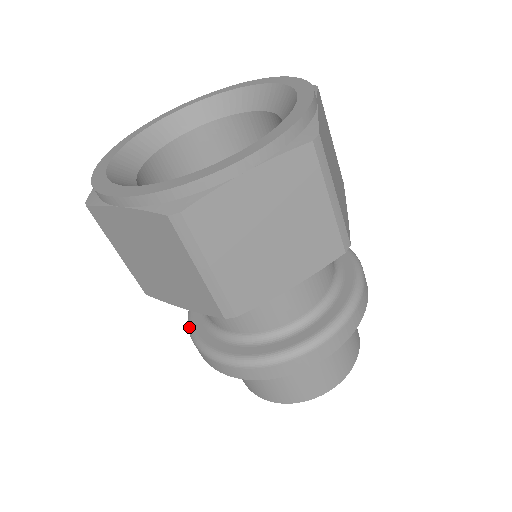
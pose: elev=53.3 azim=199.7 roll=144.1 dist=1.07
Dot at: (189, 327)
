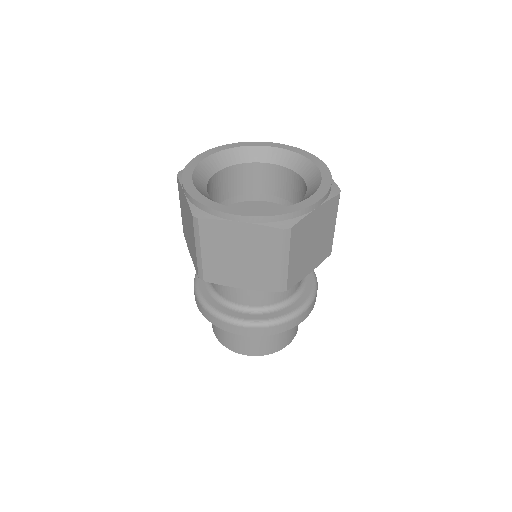
Dot at: (207, 306)
